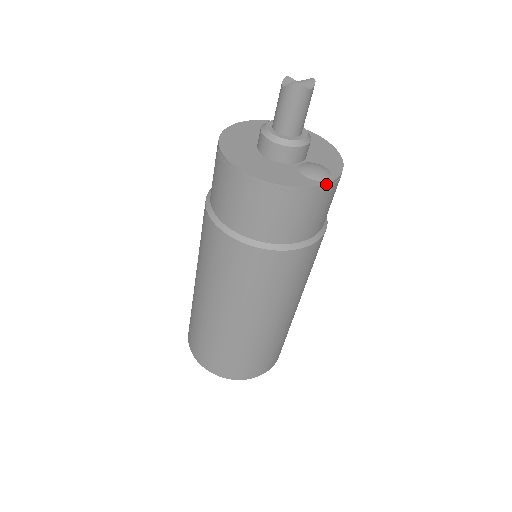
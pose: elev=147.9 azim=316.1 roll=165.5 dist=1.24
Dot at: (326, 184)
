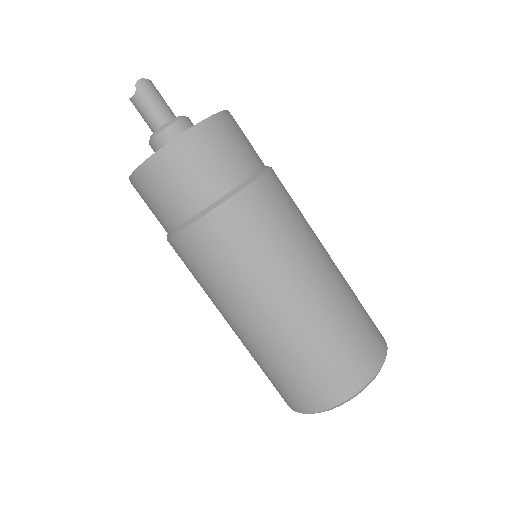
Dot at: (227, 111)
